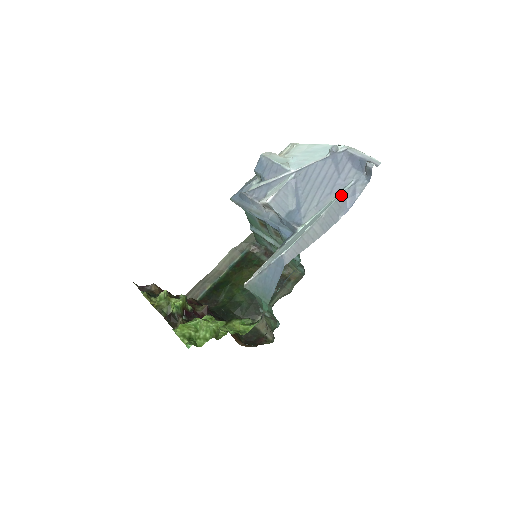
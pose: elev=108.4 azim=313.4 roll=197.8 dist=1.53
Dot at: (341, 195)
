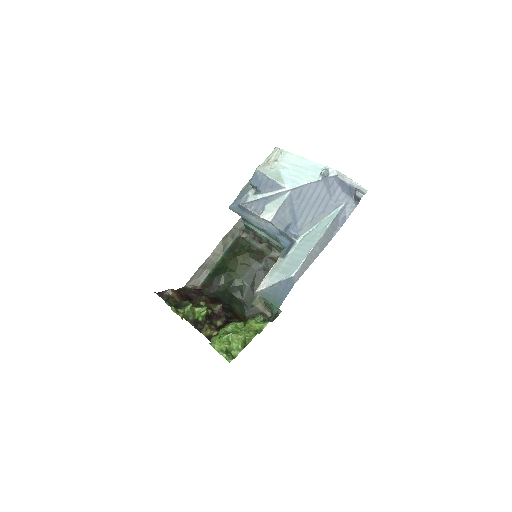
Dot at: (334, 218)
